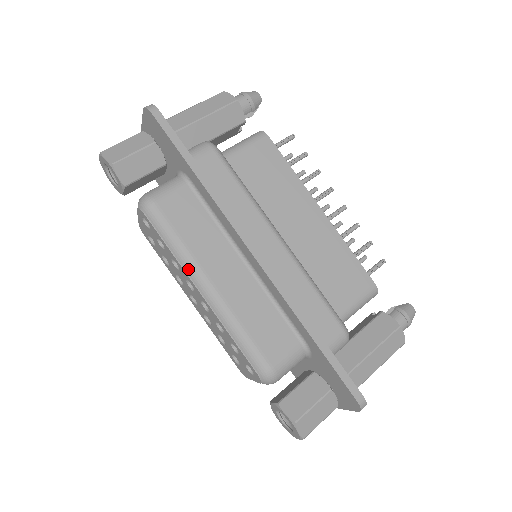
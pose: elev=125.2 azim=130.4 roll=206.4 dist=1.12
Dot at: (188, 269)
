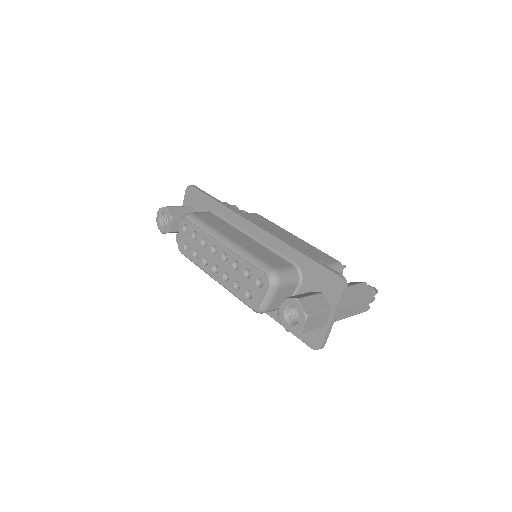
Dot at: (213, 234)
